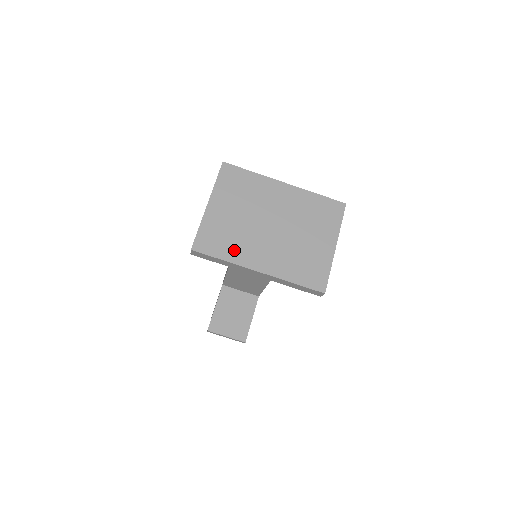
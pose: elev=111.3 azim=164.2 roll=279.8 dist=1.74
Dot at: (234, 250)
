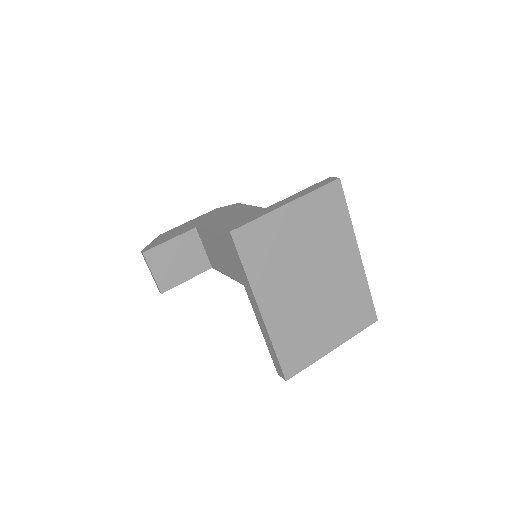
Dot at: (263, 271)
